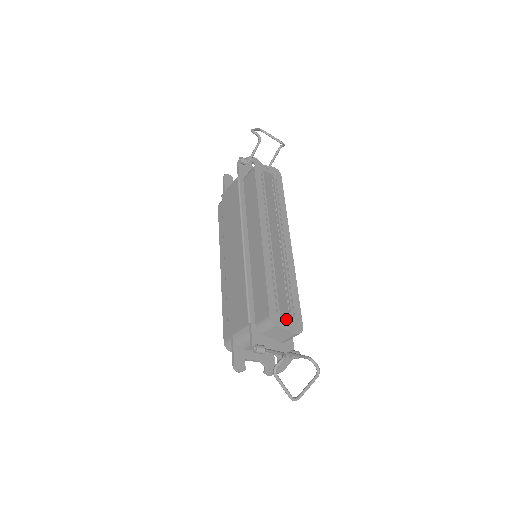
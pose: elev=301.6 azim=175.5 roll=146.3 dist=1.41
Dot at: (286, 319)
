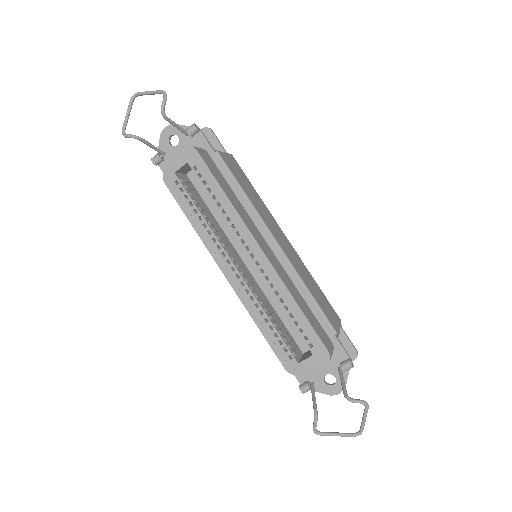
Dot at: (310, 346)
